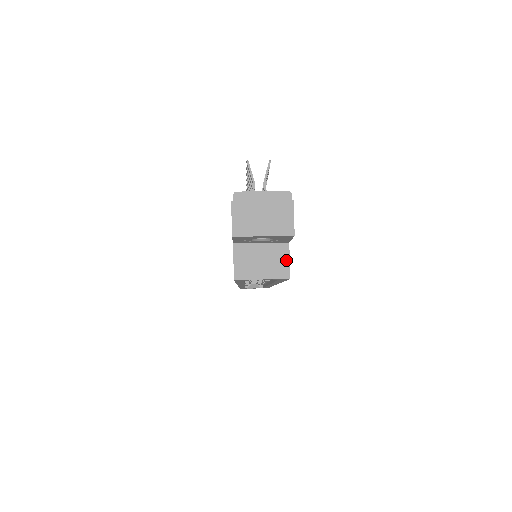
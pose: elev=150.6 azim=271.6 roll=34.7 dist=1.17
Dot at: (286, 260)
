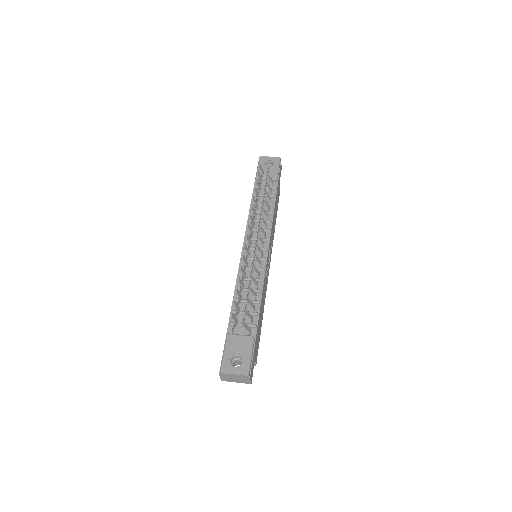
Dot at: (254, 362)
